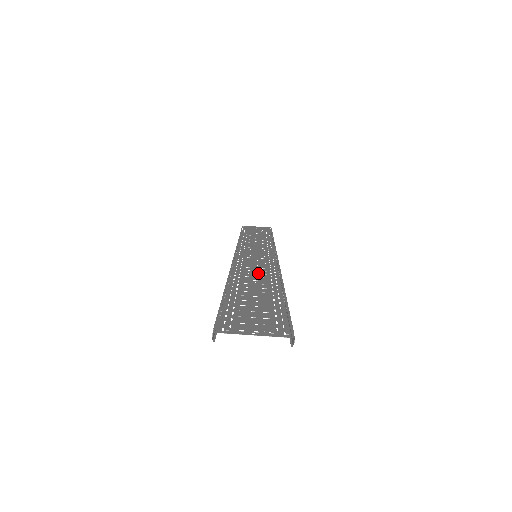
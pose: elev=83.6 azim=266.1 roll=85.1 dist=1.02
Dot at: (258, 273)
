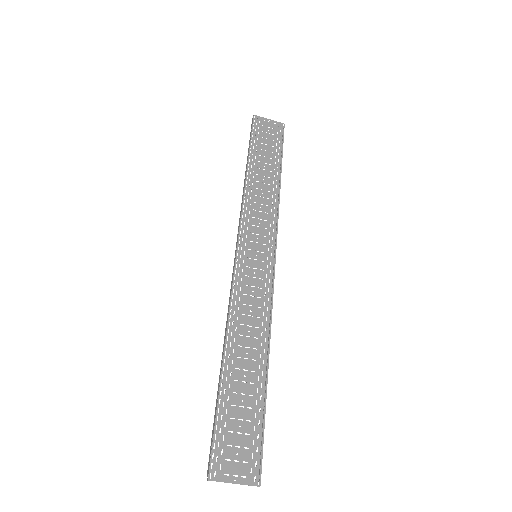
Dot at: (252, 324)
